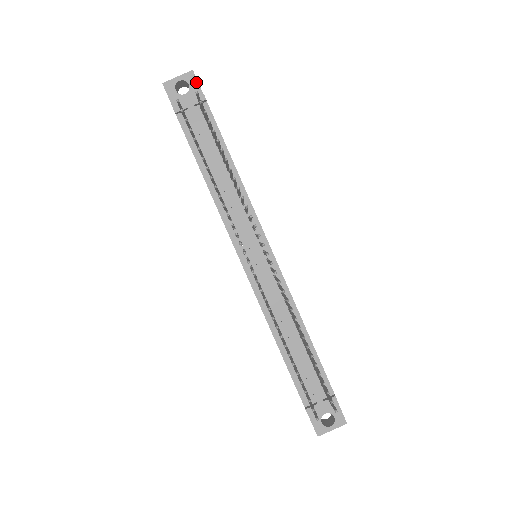
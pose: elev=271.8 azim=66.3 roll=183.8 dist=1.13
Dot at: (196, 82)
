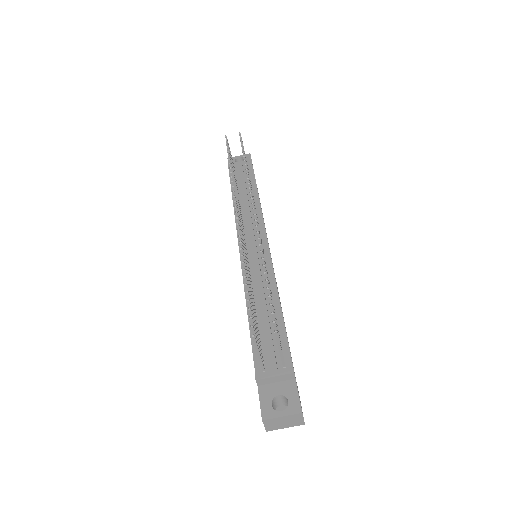
Dot at: (250, 158)
